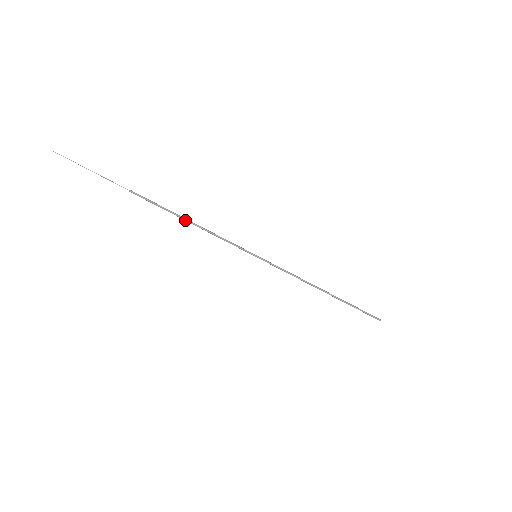
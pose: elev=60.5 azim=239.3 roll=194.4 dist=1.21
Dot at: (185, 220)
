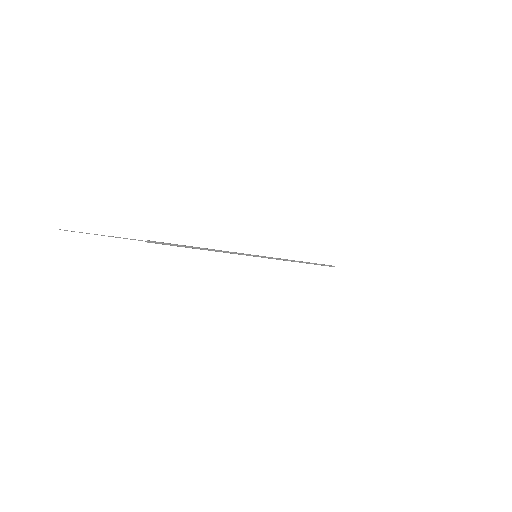
Dot at: (200, 249)
